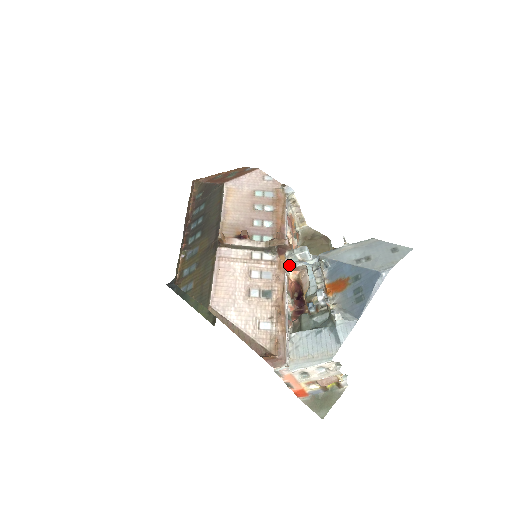
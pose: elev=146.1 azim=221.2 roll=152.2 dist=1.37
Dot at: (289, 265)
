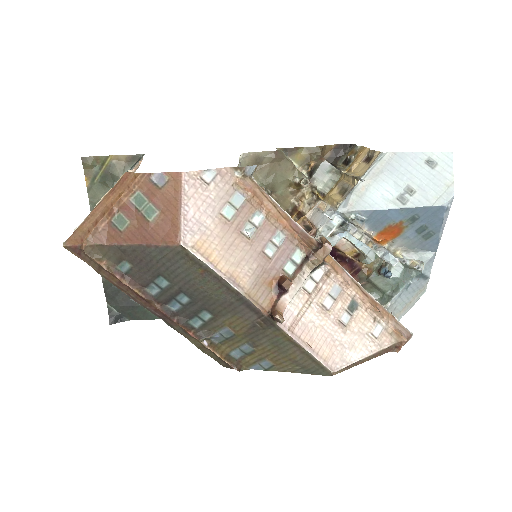
Dot at: occluded
